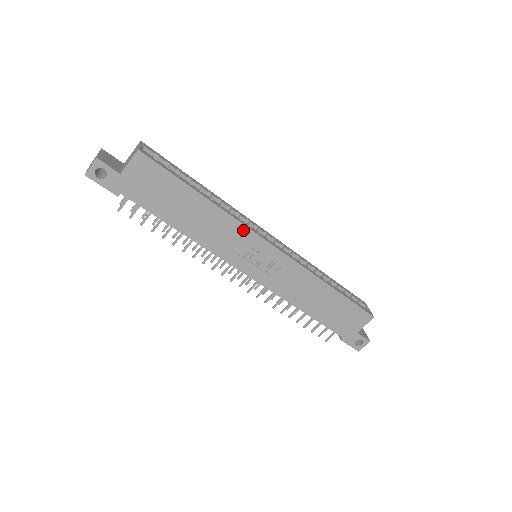
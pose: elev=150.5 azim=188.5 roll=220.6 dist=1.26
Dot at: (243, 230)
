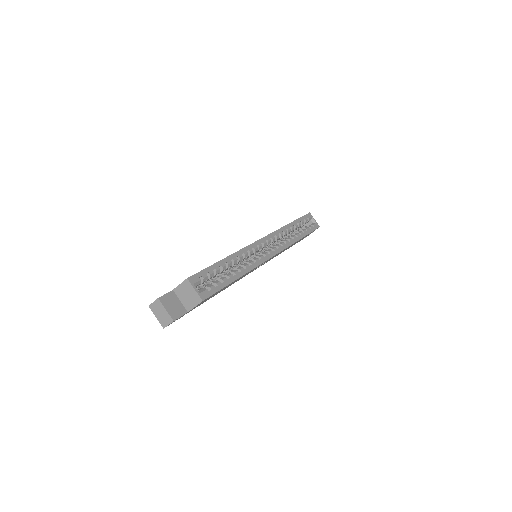
Dot at: occluded
